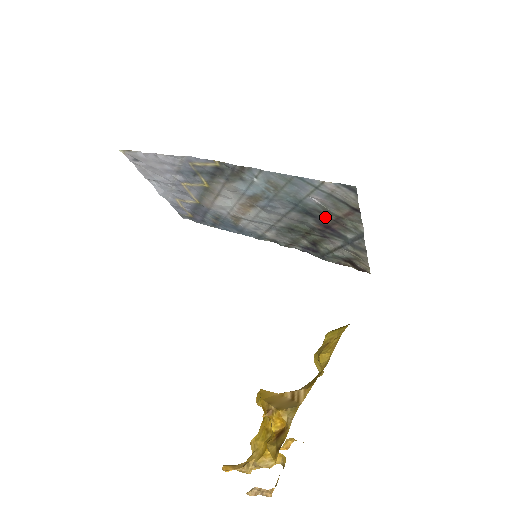
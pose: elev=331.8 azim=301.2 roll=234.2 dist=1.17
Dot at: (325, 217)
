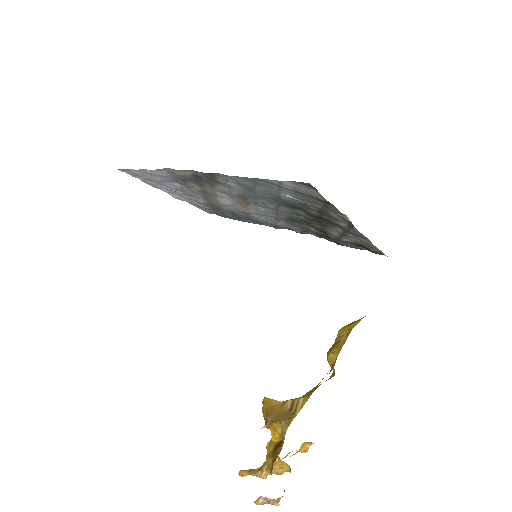
Dot at: (310, 209)
